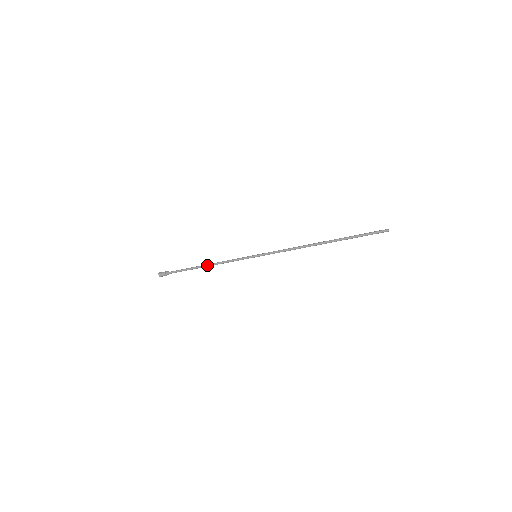
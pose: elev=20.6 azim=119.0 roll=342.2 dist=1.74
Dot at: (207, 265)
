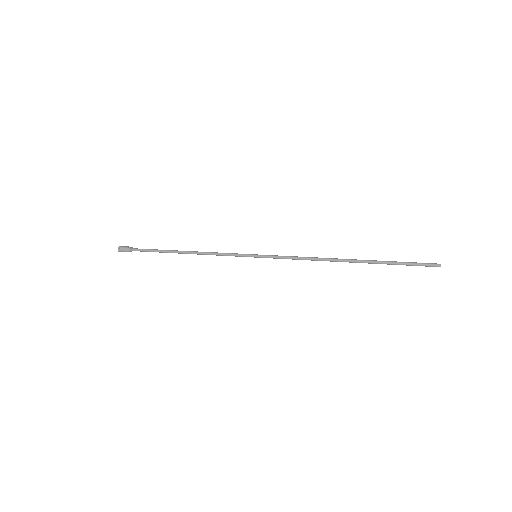
Dot at: (187, 251)
